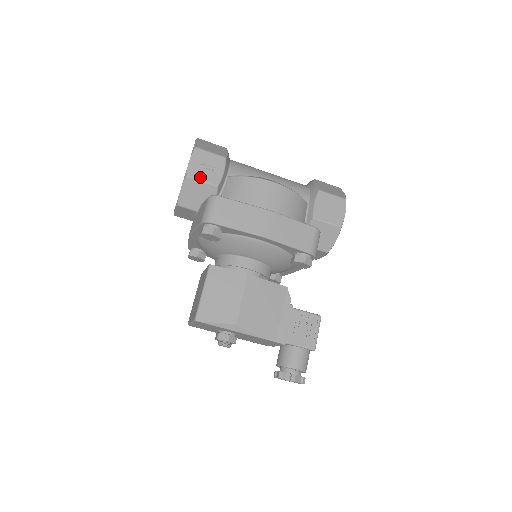
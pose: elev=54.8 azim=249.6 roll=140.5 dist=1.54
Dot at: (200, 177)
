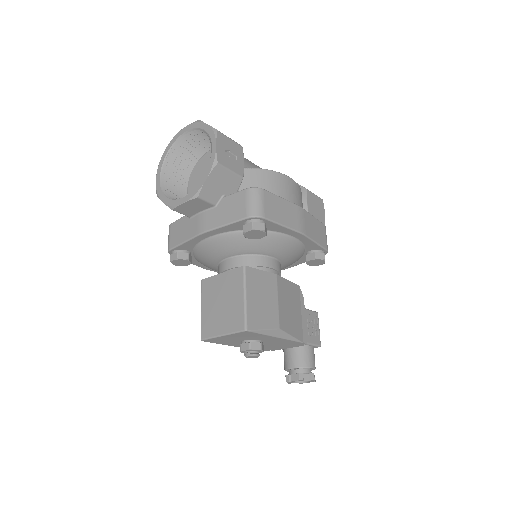
Dot at: (228, 165)
